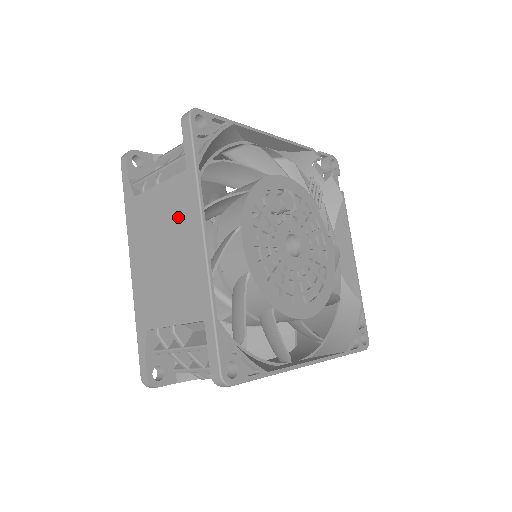
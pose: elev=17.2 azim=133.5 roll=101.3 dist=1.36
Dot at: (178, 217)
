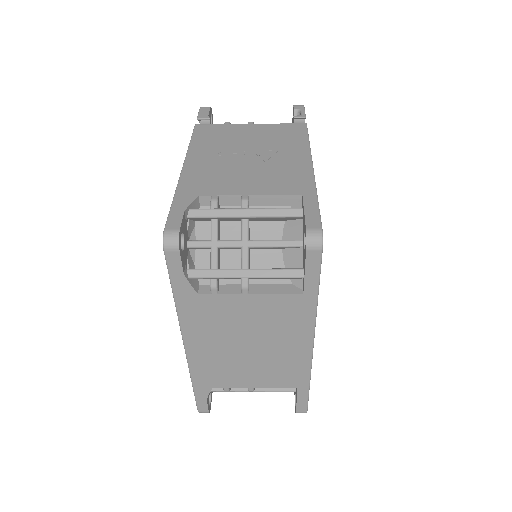
Dot at: (279, 326)
